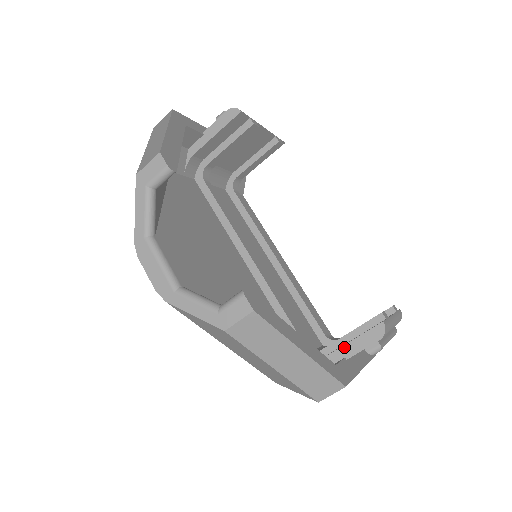
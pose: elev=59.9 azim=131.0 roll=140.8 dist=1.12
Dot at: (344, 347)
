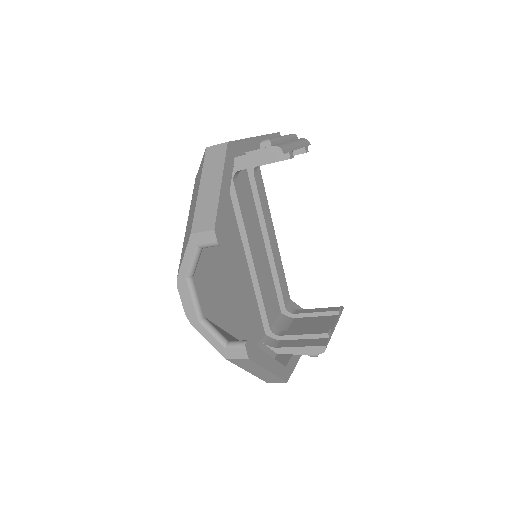
Dot at: (295, 348)
